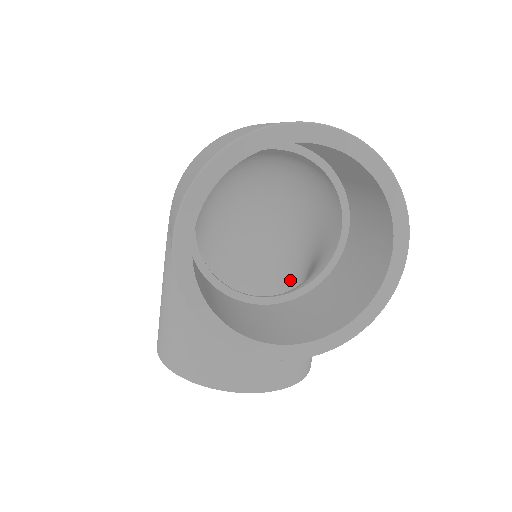
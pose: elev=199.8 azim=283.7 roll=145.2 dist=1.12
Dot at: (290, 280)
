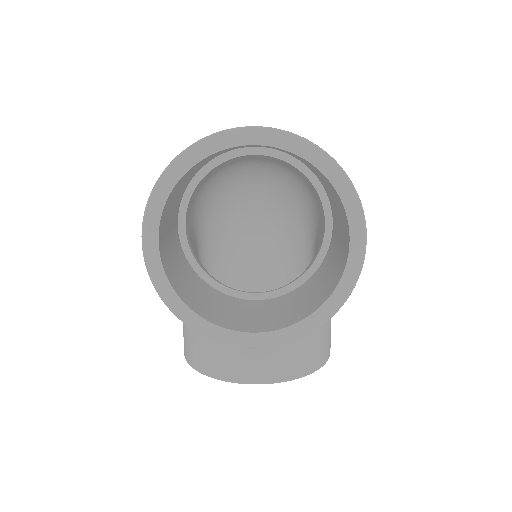
Dot at: occluded
